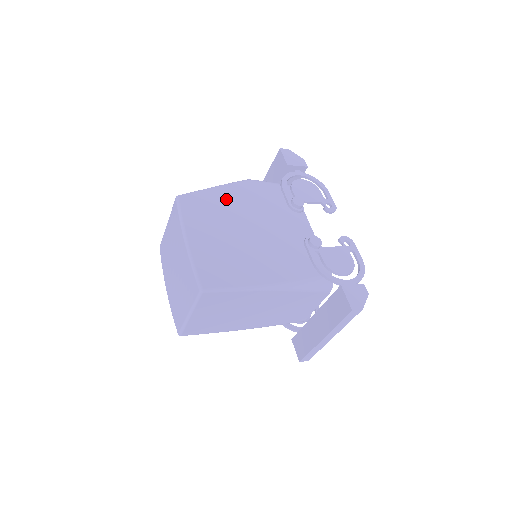
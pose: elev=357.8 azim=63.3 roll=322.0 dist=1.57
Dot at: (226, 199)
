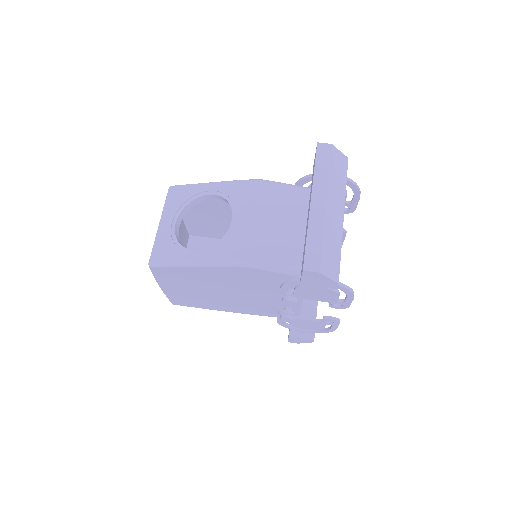
Dot at: (205, 275)
